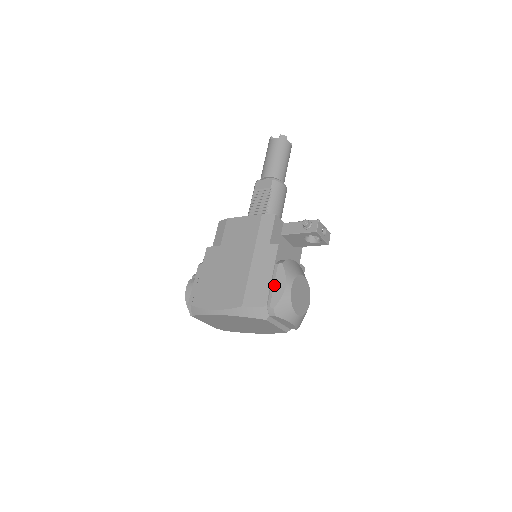
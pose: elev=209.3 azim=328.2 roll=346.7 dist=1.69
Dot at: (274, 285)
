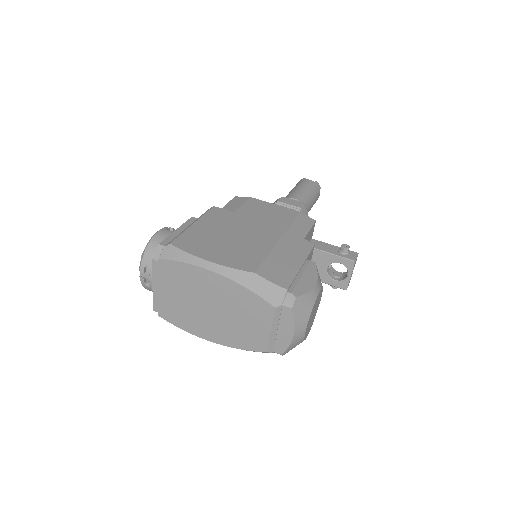
Dot at: (302, 276)
